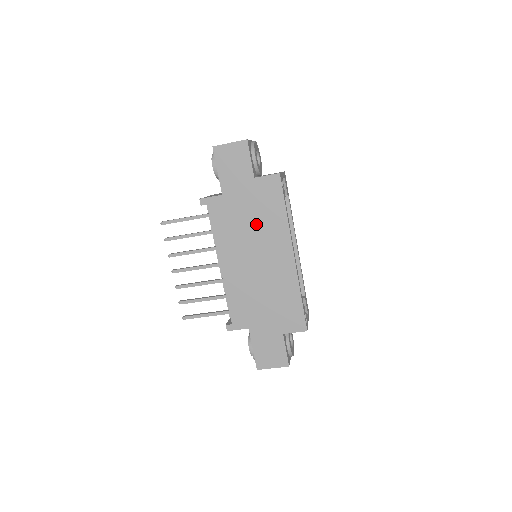
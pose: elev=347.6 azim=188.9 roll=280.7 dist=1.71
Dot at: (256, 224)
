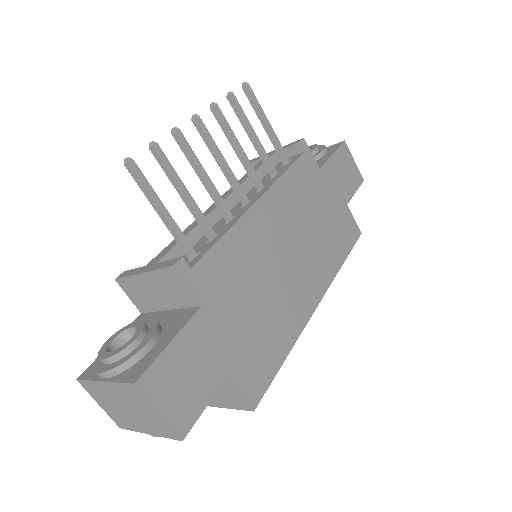
Dot at: (319, 231)
